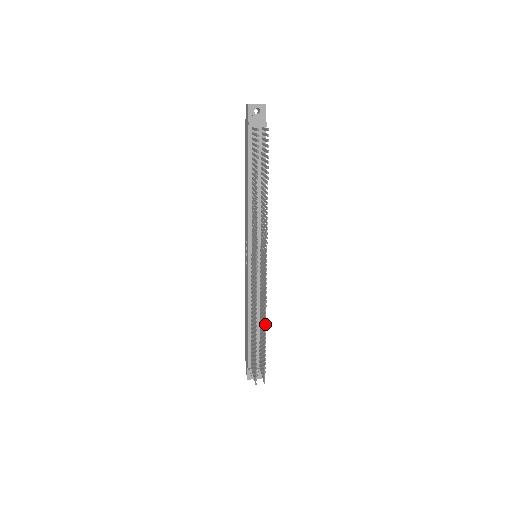
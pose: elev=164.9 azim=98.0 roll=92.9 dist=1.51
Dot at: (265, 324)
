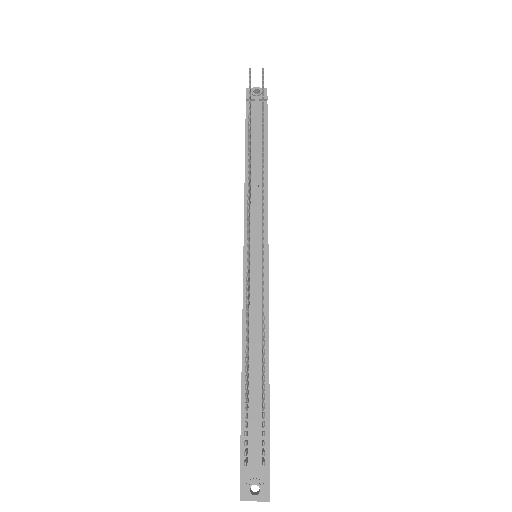
Dot at: (263, 333)
